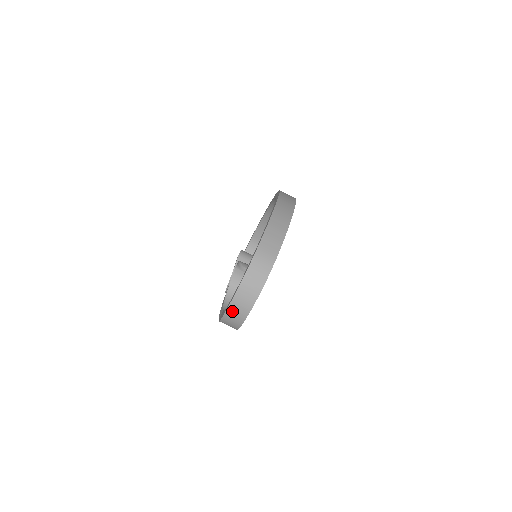
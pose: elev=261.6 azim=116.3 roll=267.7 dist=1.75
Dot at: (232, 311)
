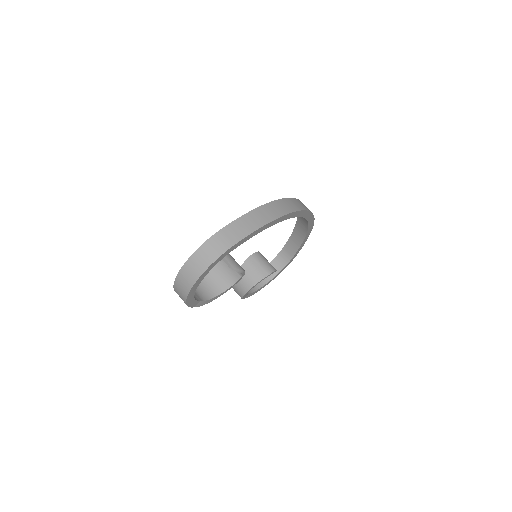
Dot at: (179, 282)
